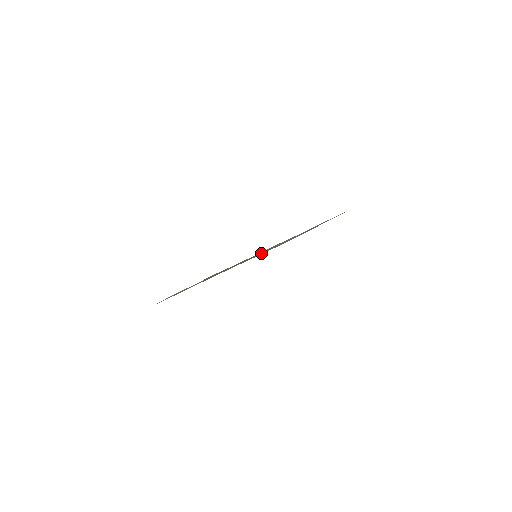
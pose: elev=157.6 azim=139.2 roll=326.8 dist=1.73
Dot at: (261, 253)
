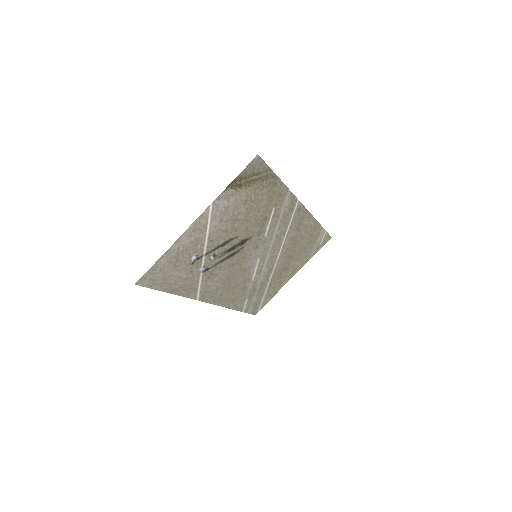
Dot at: (257, 263)
